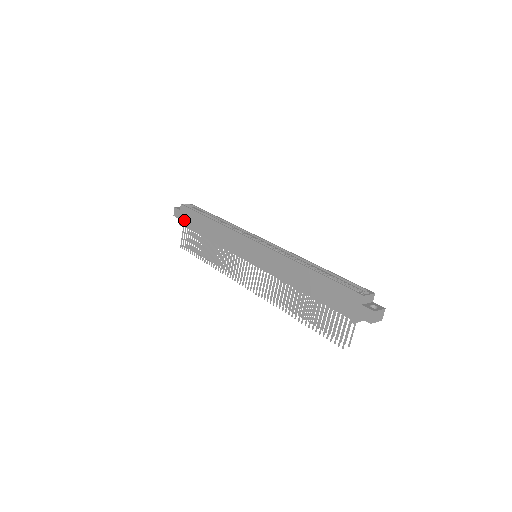
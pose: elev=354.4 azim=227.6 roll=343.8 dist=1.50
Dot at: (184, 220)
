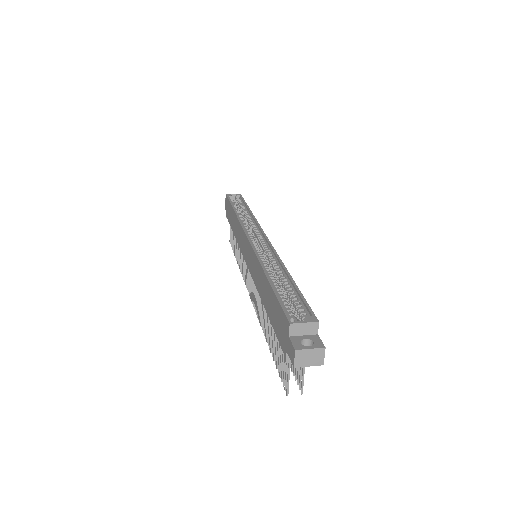
Dot at: (227, 212)
